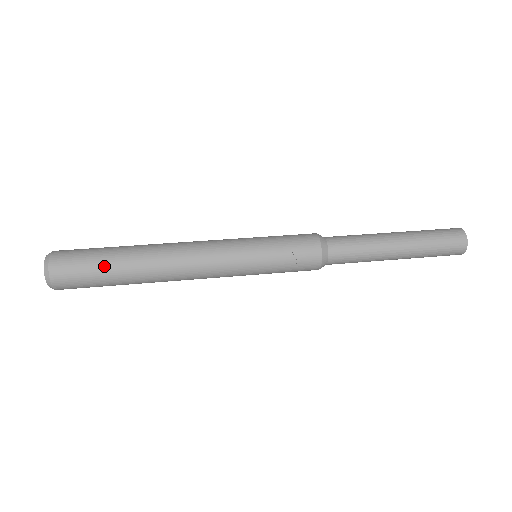
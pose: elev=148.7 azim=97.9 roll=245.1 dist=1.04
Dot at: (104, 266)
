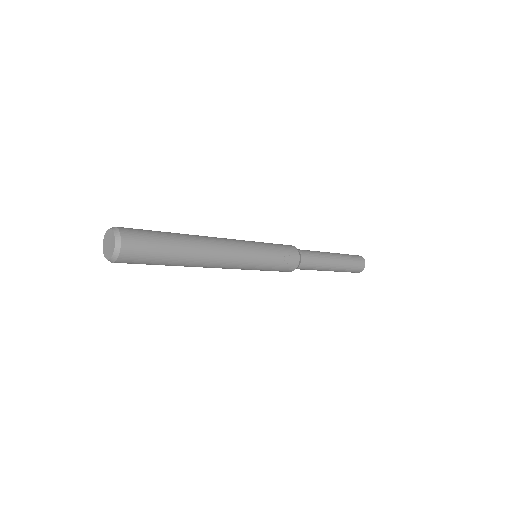
Dot at: (165, 246)
